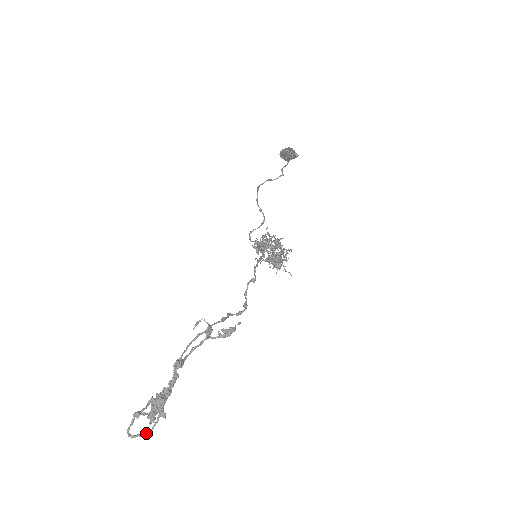
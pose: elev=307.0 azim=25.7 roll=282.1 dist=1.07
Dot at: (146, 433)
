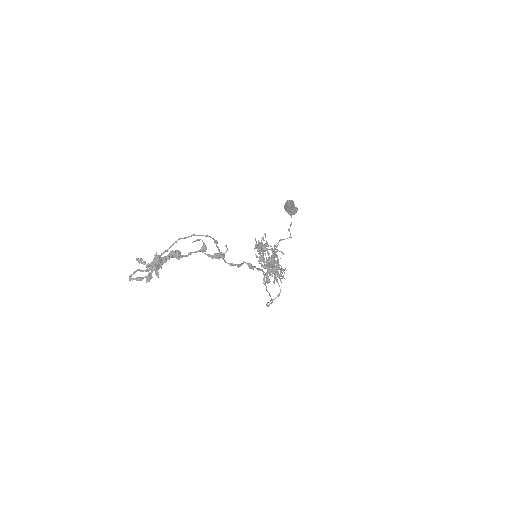
Dot at: (142, 278)
